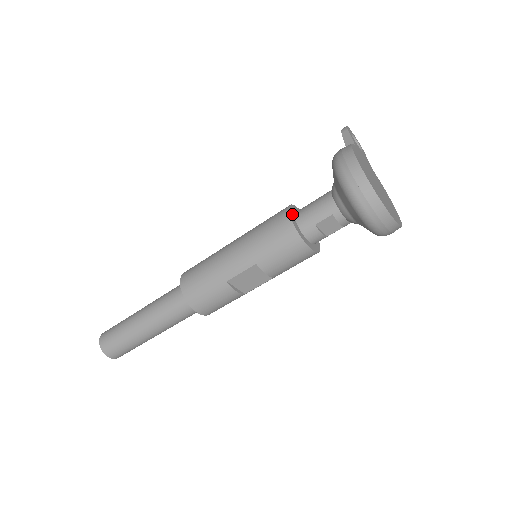
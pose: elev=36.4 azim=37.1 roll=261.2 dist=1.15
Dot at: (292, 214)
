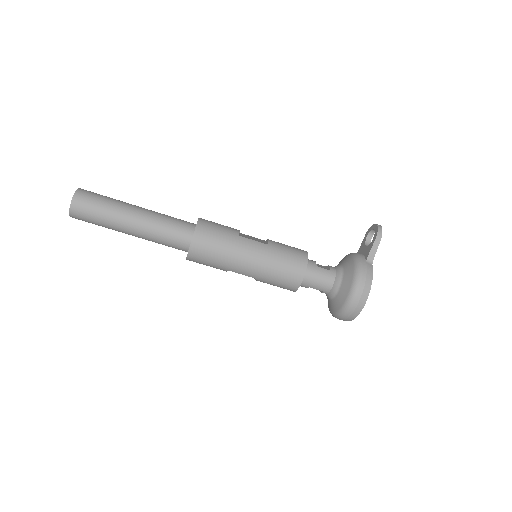
Dot at: (304, 273)
